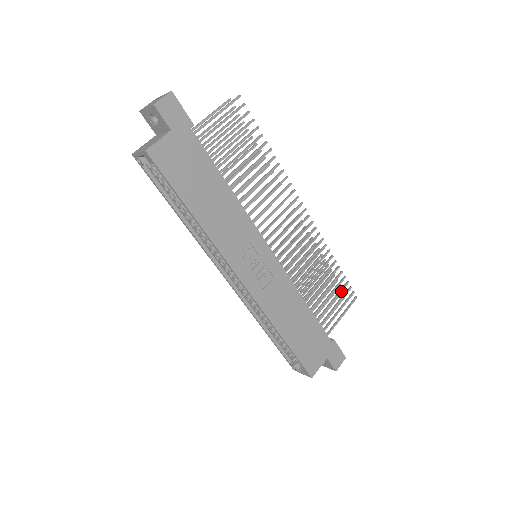
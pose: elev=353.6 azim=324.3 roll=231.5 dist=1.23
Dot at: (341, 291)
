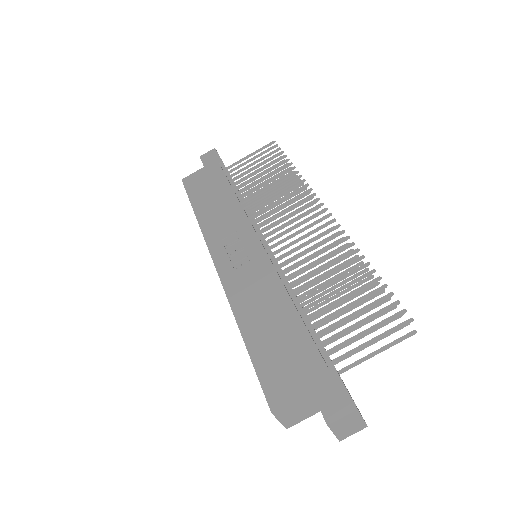
Dot at: (373, 303)
